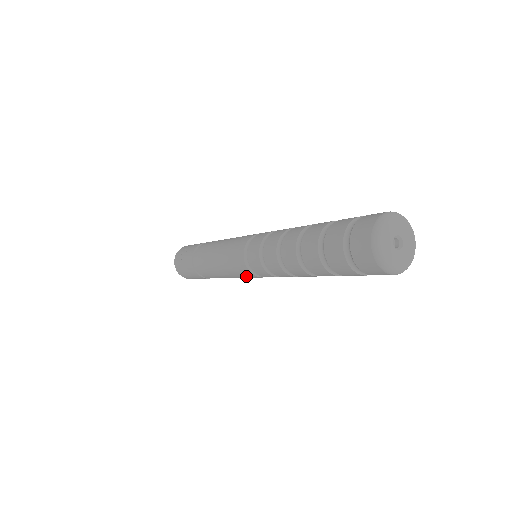
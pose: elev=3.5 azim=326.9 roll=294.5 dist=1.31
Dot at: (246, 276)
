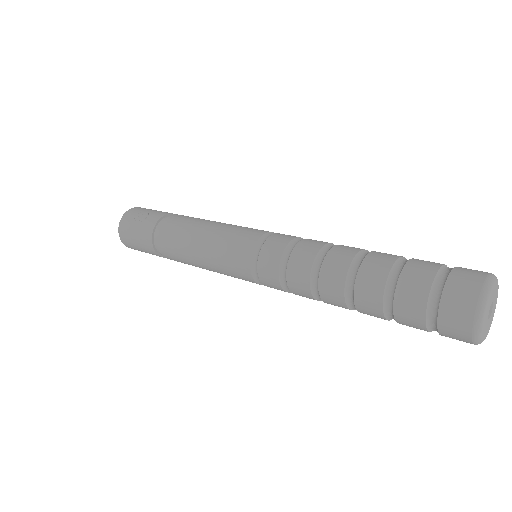
Dot at: (236, 275)
